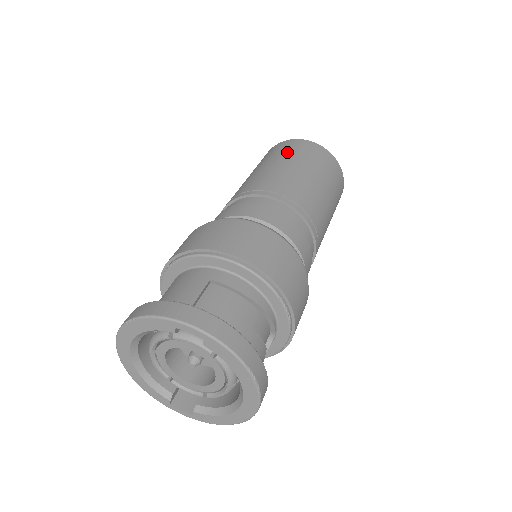
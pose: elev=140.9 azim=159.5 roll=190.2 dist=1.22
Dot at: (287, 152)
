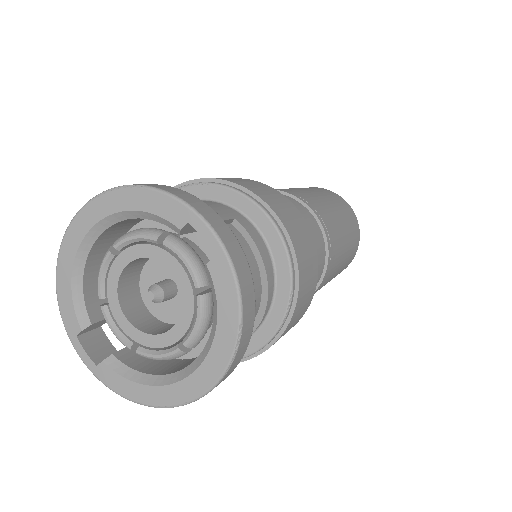
Dot at: (327, 194)
